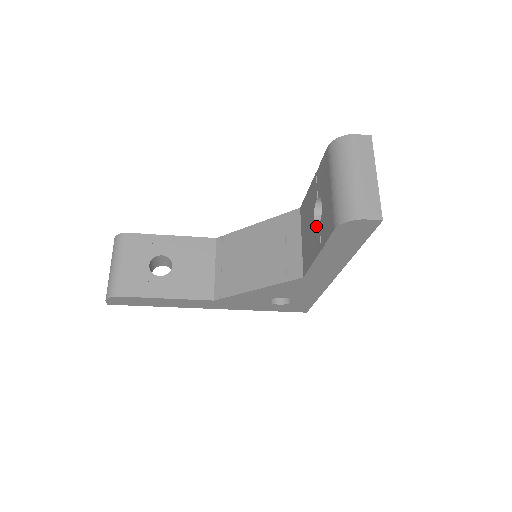
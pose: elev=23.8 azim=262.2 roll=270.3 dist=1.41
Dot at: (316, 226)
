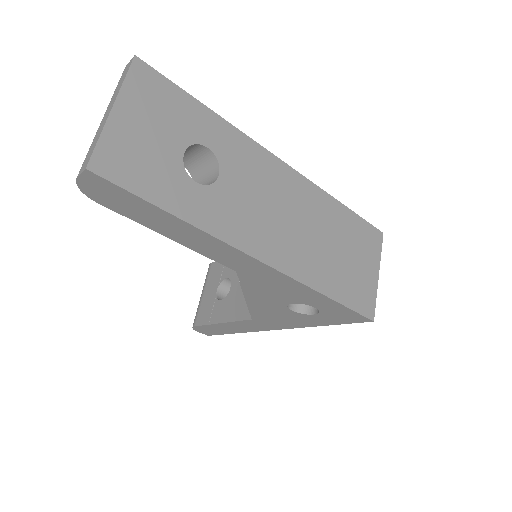
Dot at: occluded
